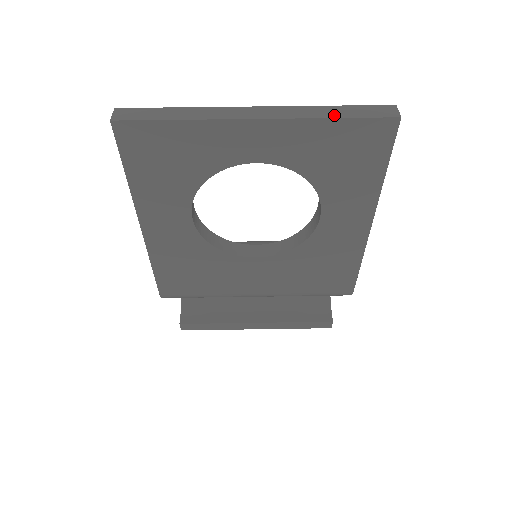
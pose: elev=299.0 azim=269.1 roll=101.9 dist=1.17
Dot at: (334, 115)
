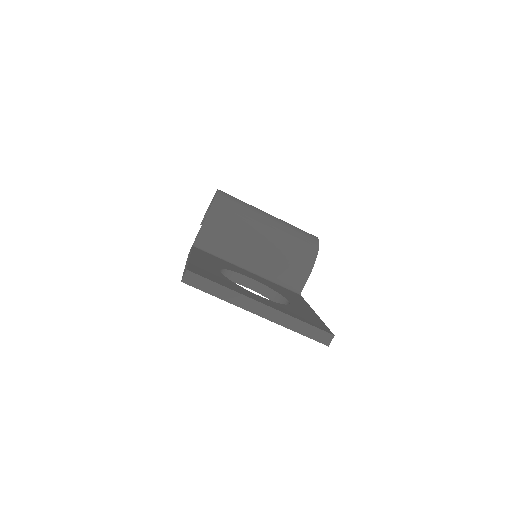
Dot at: (298, 330)
